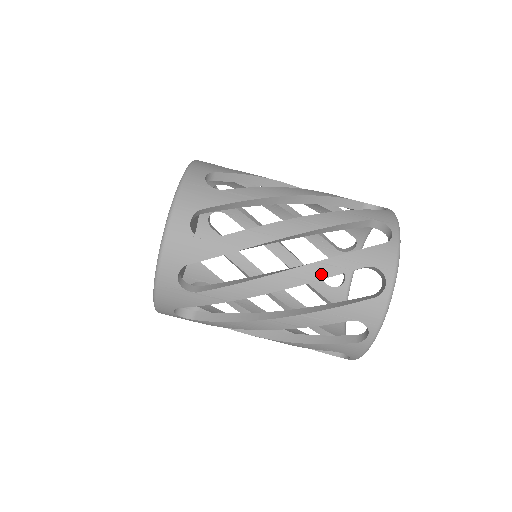
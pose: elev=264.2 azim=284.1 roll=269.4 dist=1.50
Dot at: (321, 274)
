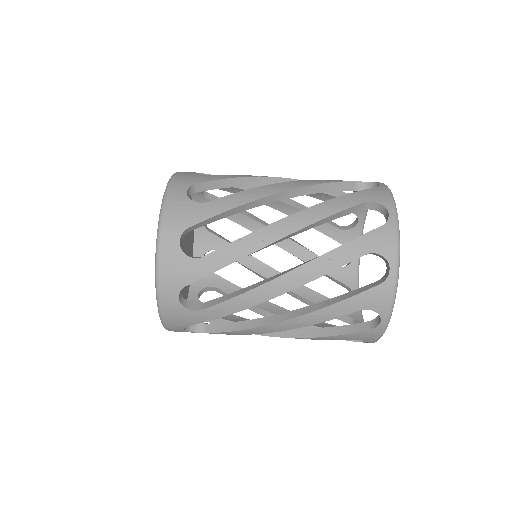
Dot at: (315, 321)
